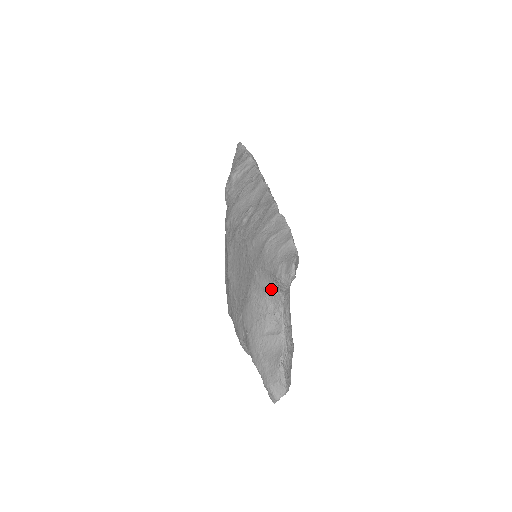
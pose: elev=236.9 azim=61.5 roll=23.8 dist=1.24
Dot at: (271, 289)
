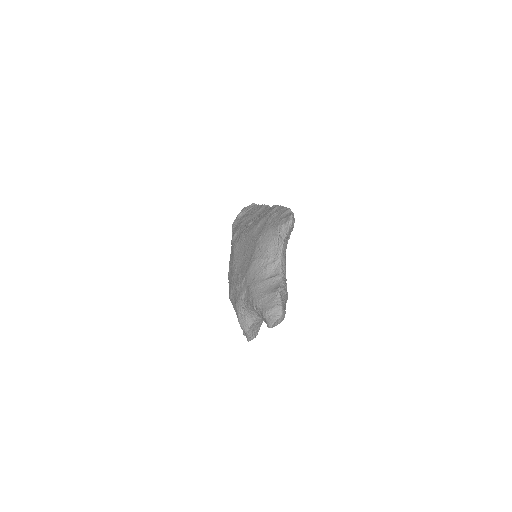
Dot at: (272, 244)
